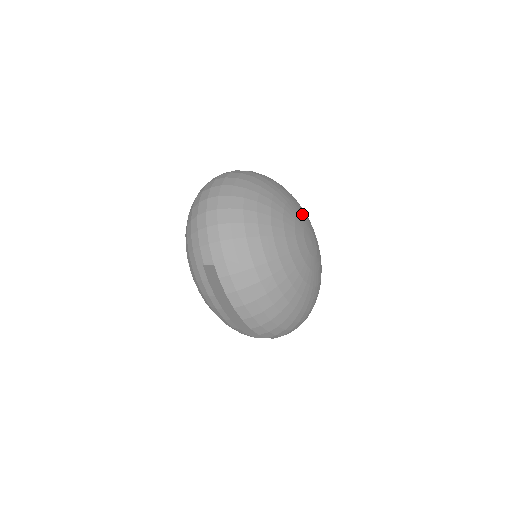
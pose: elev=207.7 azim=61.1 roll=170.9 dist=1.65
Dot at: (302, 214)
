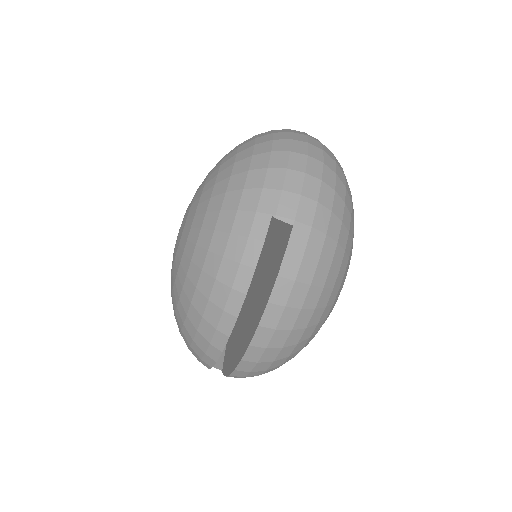
Dot at: occluded
